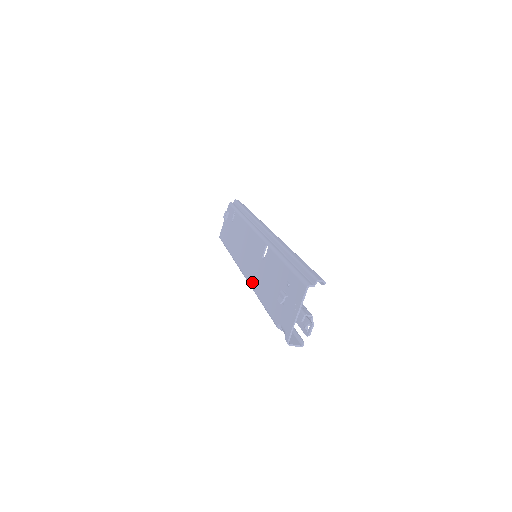
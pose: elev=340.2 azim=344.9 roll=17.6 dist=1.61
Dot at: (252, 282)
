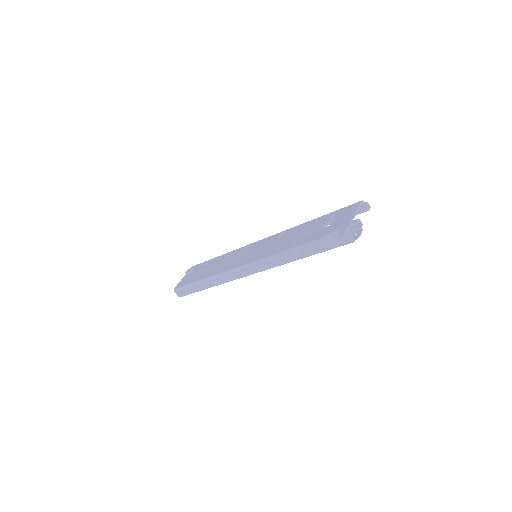
Dot at: (264, 255)
